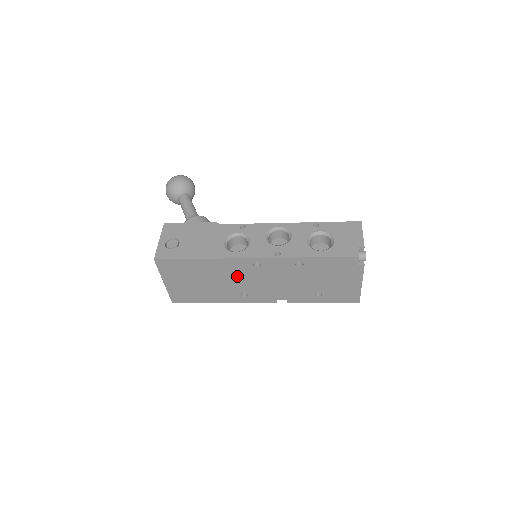
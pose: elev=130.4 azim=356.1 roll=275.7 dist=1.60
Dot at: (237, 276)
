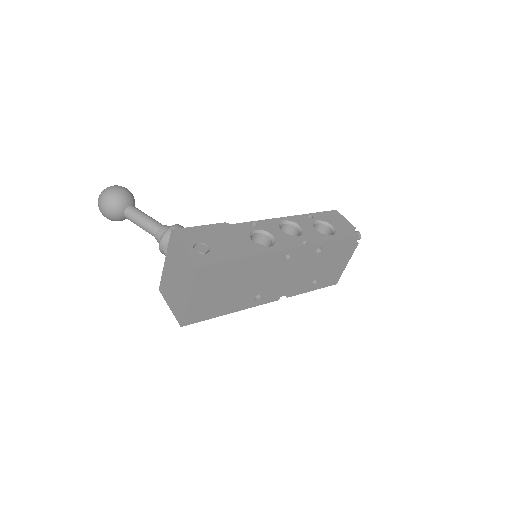
Dot at: (264, 274)
